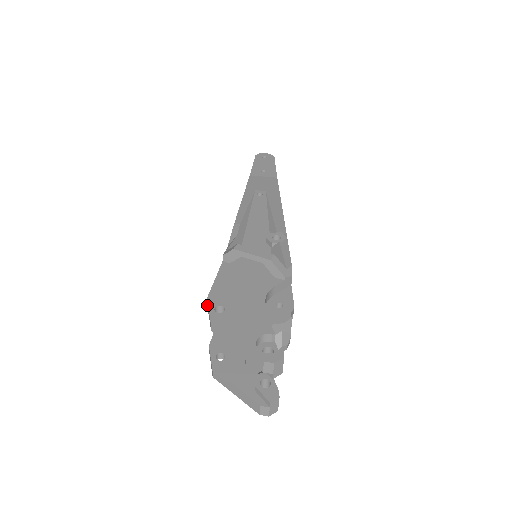
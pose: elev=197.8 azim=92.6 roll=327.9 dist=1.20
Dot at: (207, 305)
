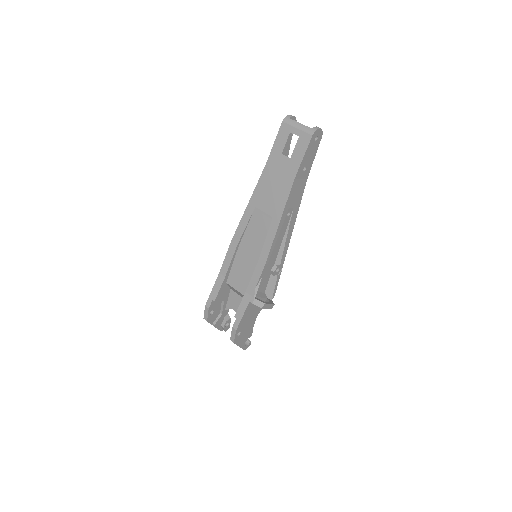
Dot at: (233, 330)
